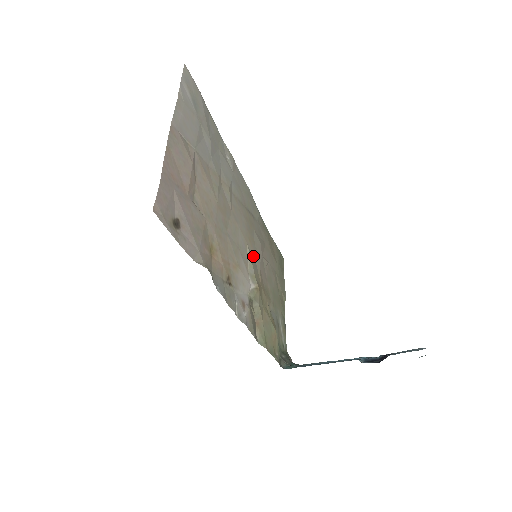
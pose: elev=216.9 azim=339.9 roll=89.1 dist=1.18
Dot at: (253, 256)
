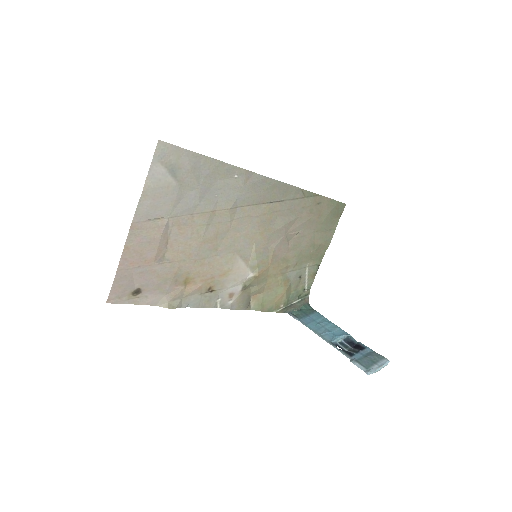
Dot at: (265, 245)
